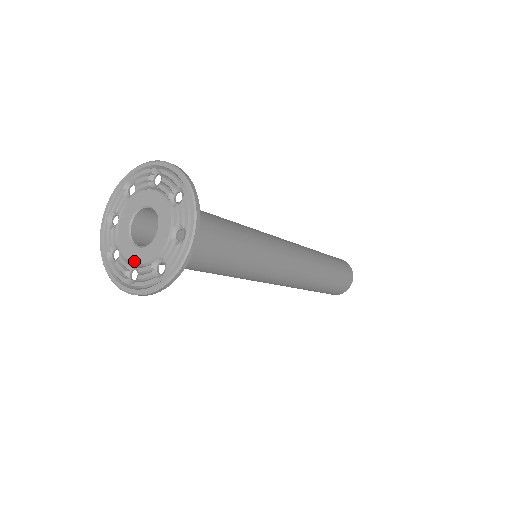
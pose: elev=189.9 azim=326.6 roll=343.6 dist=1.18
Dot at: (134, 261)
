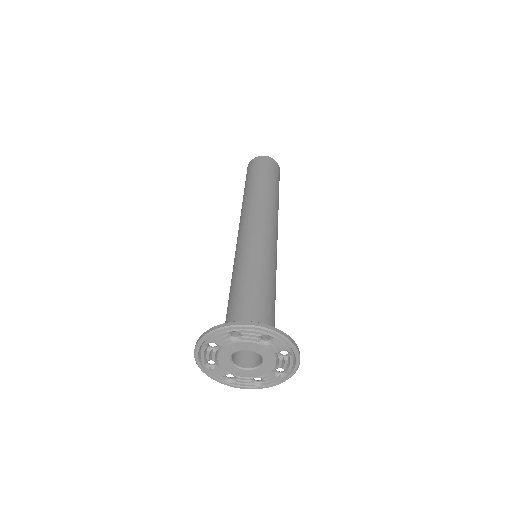
Dot at: (221, 364)
